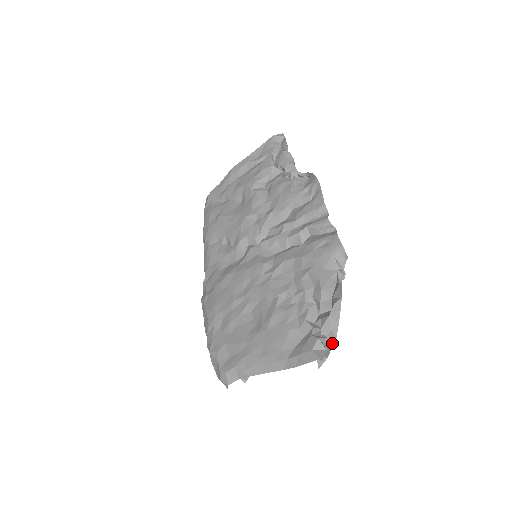
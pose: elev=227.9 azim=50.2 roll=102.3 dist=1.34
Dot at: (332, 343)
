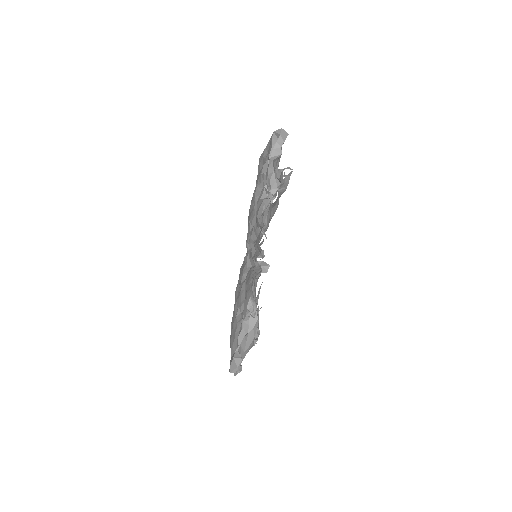
Dot at: occluded
